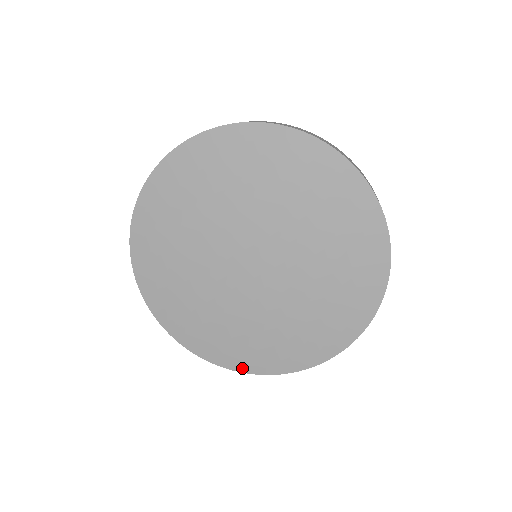
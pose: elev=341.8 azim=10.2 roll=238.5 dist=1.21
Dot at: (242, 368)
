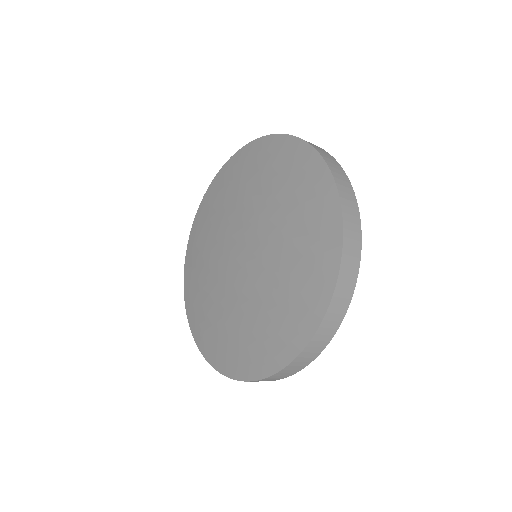
Dot at: (236, 374)
